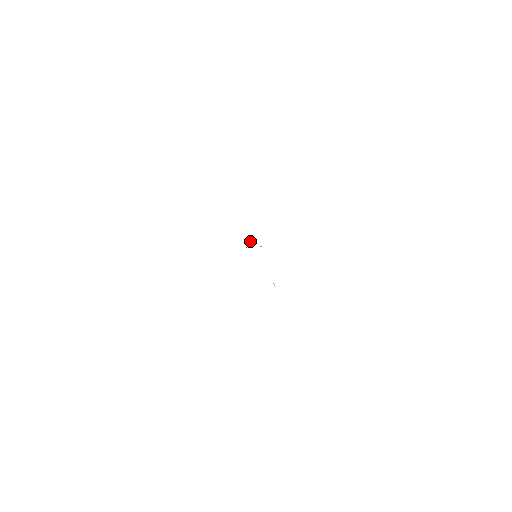
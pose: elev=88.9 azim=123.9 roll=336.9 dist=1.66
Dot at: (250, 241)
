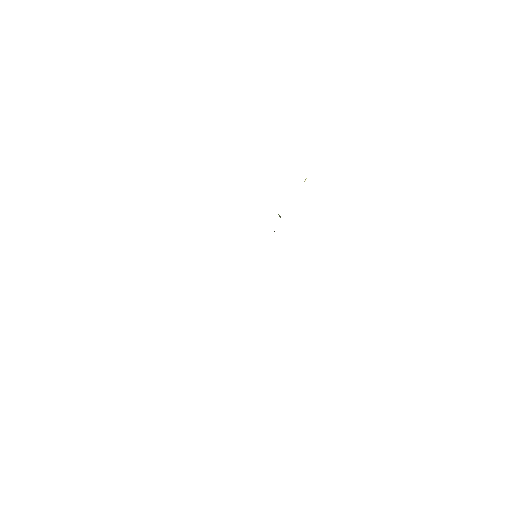
Dot at: occluded
